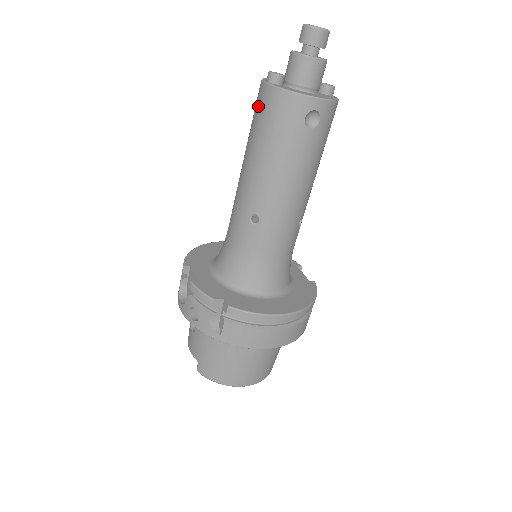
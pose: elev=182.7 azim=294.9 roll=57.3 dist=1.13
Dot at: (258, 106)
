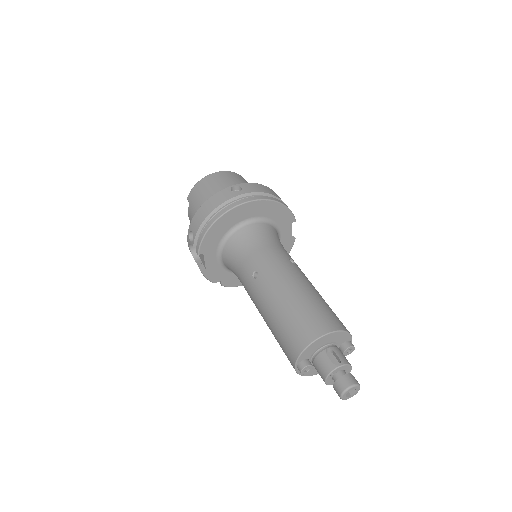
Dot at: (285, 352)
